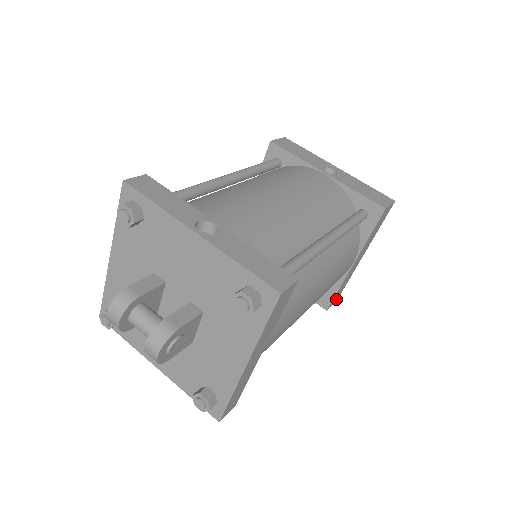
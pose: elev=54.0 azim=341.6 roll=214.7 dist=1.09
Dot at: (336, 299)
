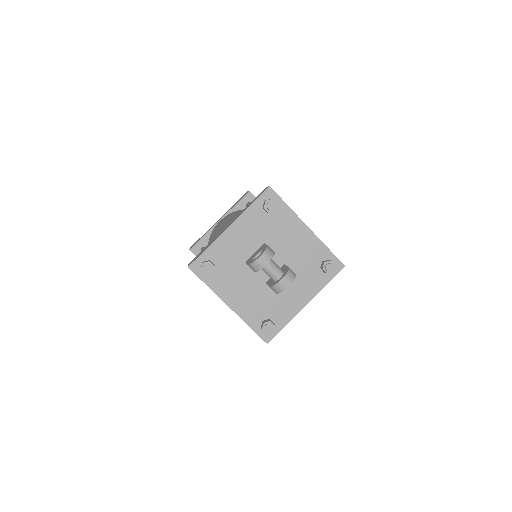
Dot at: occluded
